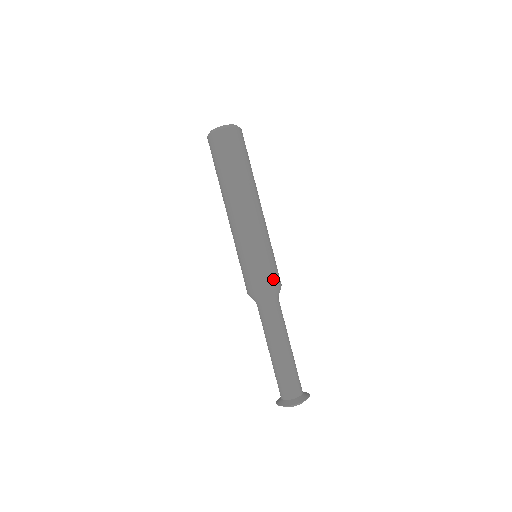
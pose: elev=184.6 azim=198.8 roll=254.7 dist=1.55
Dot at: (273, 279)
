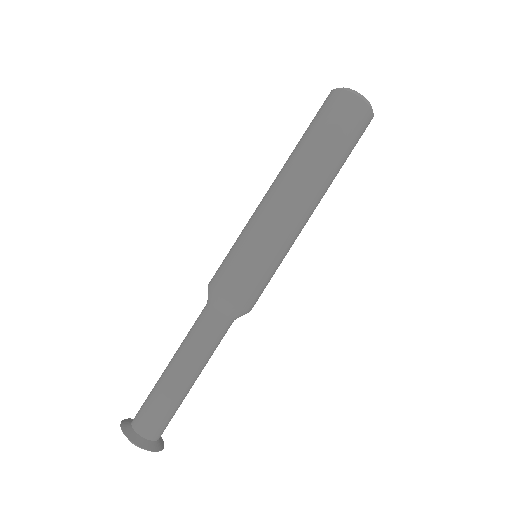
Dot at: (234, 287)
